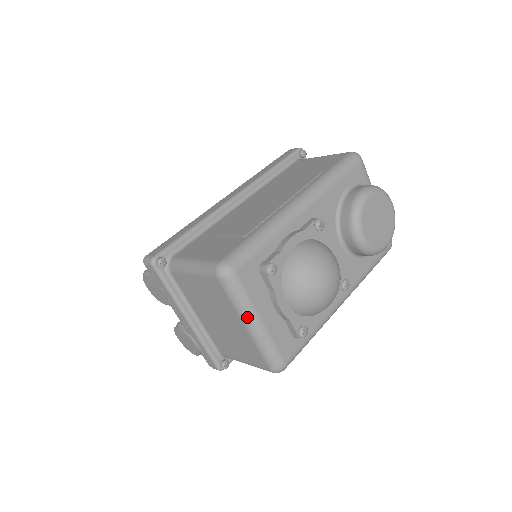
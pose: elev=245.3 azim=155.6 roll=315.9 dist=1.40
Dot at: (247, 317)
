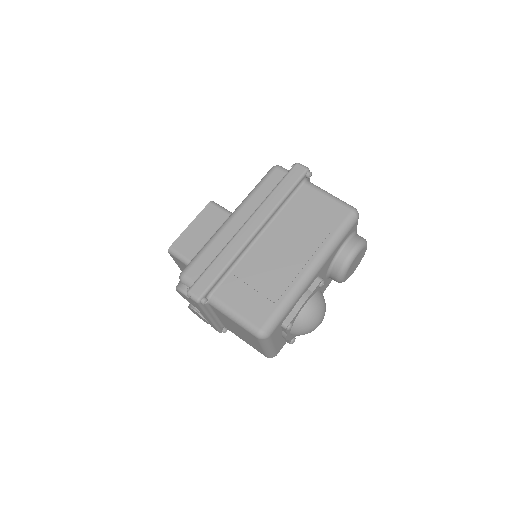
Dot at: (266, 348)
